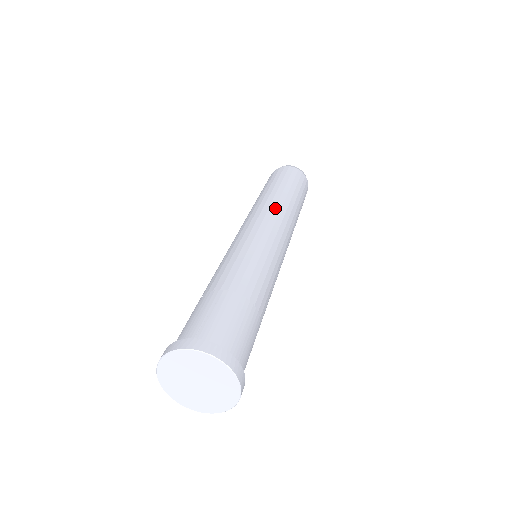
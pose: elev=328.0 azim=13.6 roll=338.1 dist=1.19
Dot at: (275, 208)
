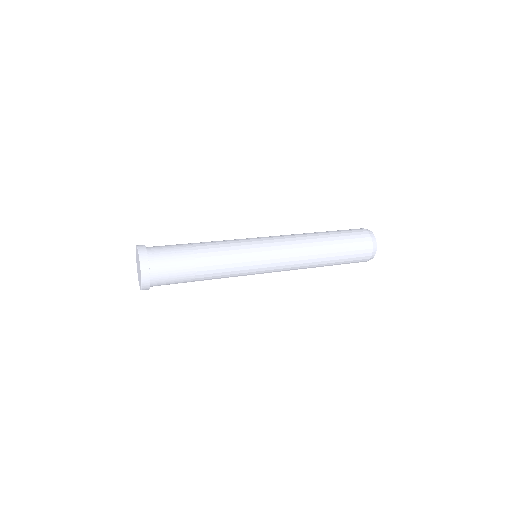
Dot at: (299, 248)
